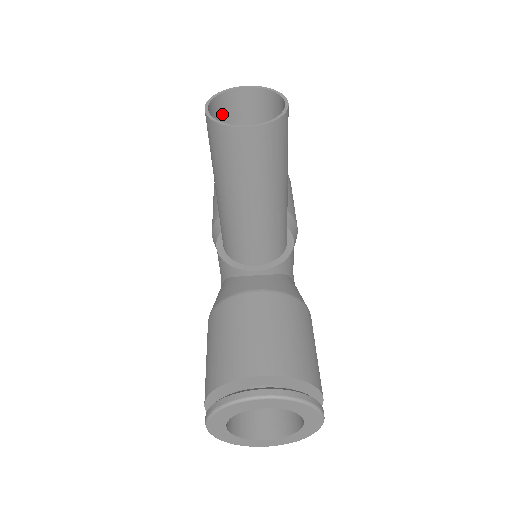
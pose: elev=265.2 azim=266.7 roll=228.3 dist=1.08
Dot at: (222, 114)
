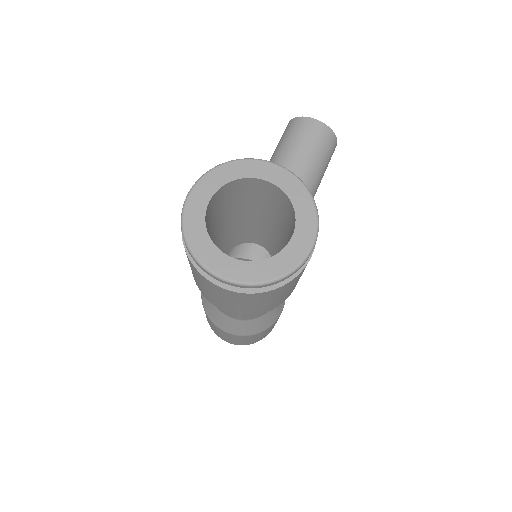
Dot at: occluded
